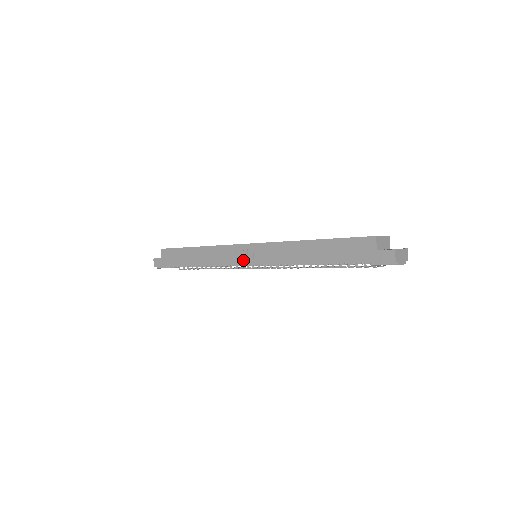
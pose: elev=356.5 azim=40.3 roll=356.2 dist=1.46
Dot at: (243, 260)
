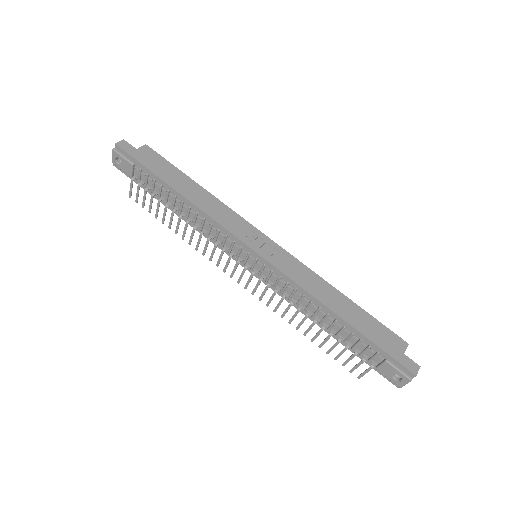
Dot at: (253, 244)
